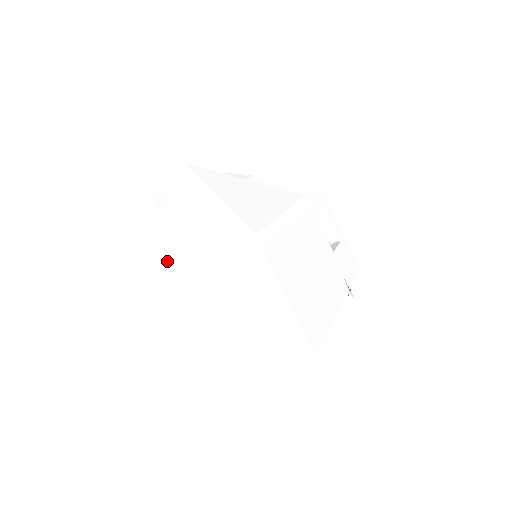
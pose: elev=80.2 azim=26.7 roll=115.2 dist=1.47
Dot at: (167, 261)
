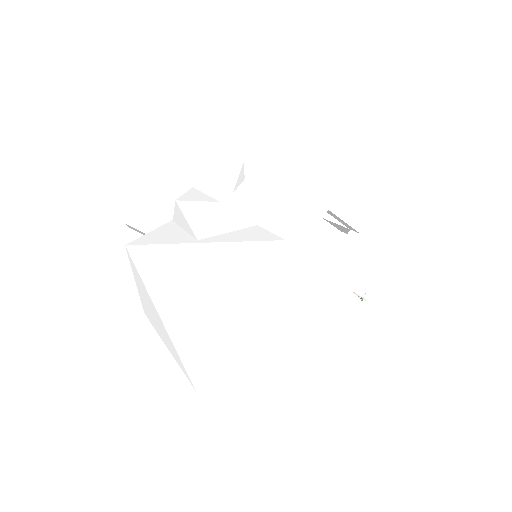
Dot at: (154, 325)
